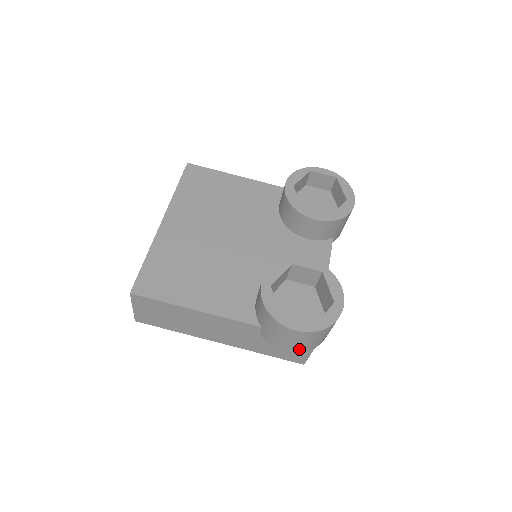
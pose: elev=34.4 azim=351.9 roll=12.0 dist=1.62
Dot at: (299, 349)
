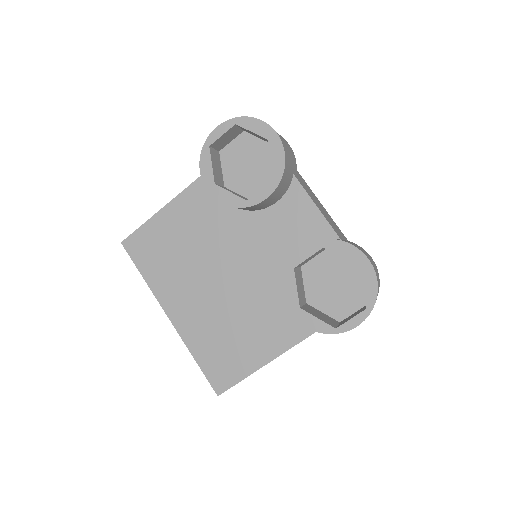
Dot at: occluded
